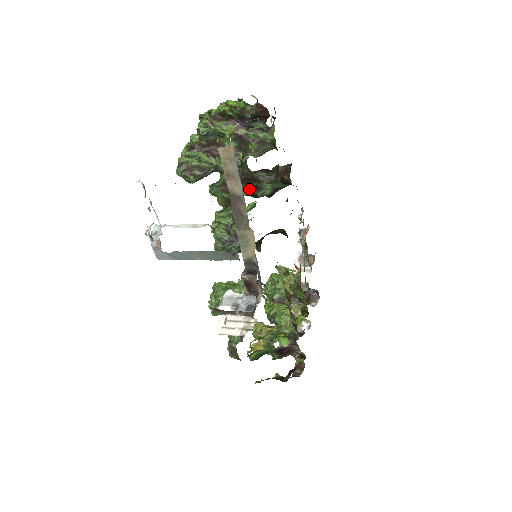
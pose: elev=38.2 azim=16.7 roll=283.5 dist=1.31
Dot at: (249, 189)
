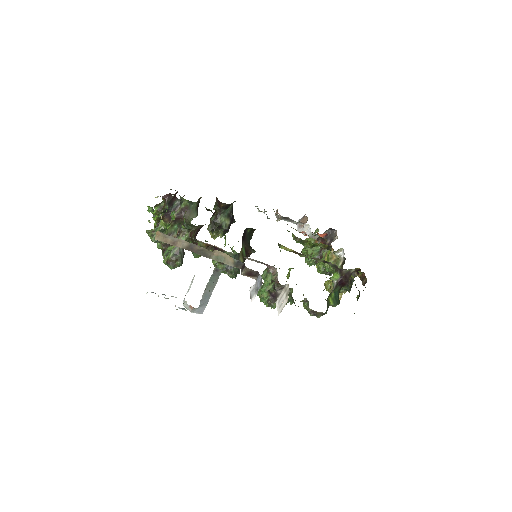
Dot at: (219, 232)
